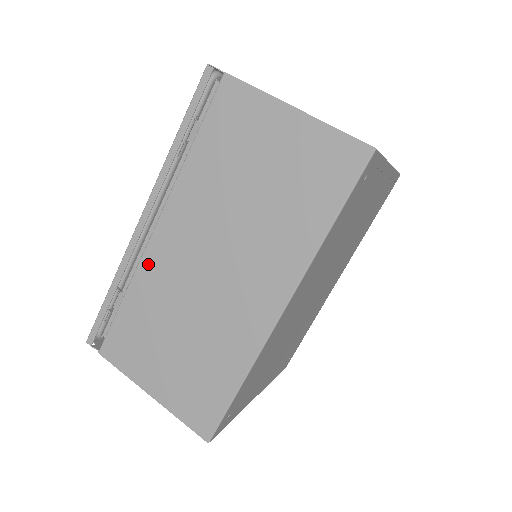
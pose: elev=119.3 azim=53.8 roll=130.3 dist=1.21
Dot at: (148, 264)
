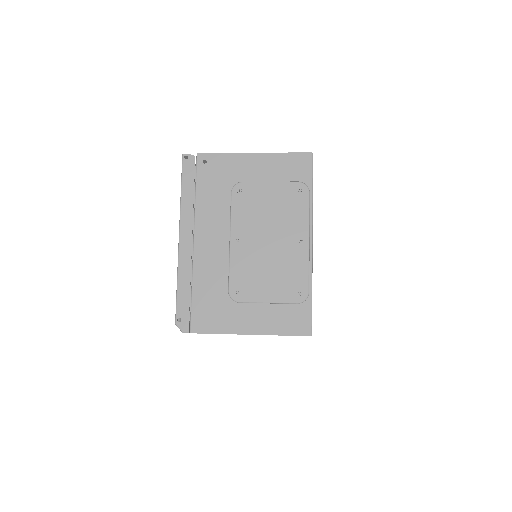
Dot at: occluded
